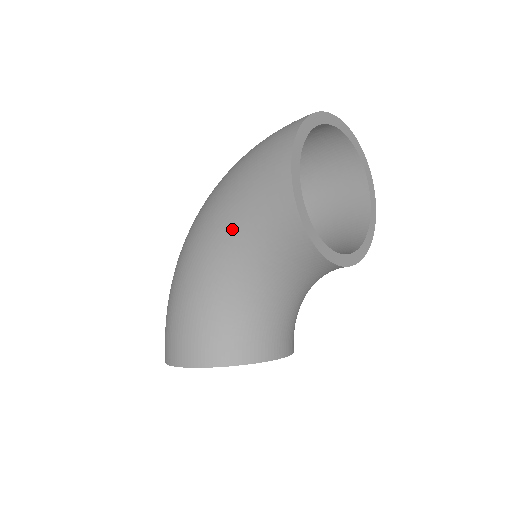
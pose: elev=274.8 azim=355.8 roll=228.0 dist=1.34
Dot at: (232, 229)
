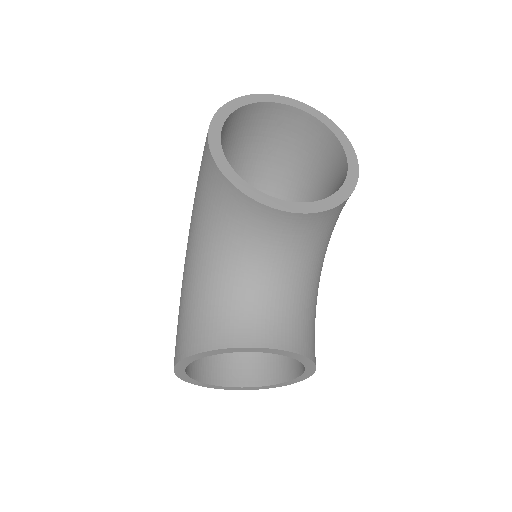
Dot at: (195, 211)
